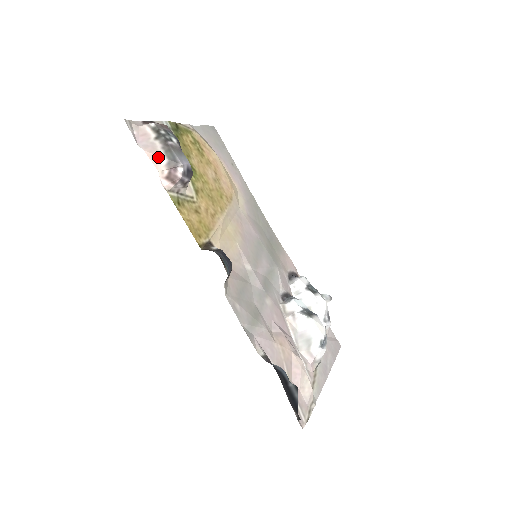
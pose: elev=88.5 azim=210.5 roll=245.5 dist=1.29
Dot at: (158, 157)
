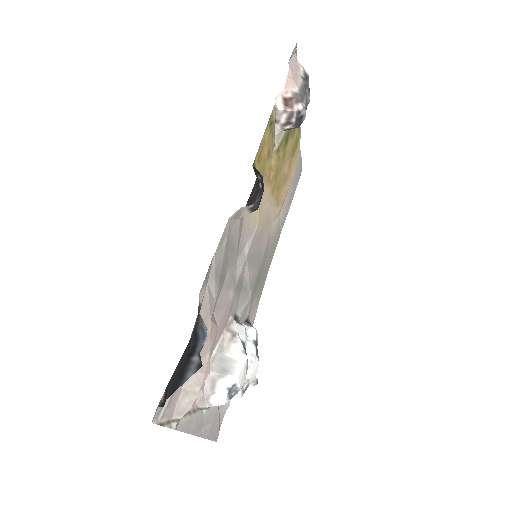
Dot at: (294, 82)
